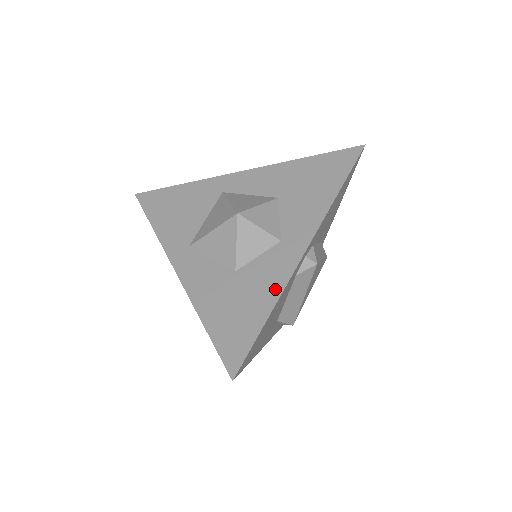
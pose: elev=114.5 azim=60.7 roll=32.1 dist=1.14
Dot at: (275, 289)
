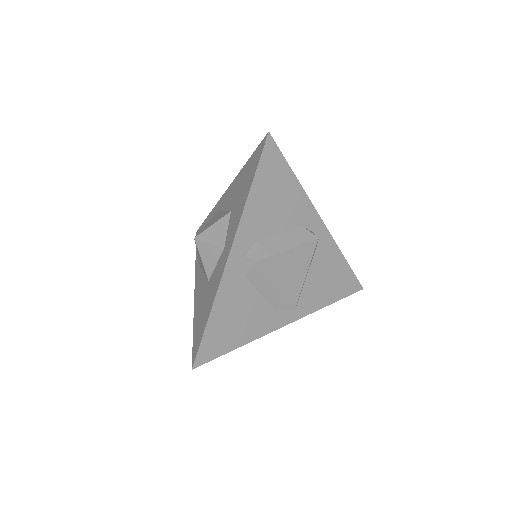
Dot at: occluded
